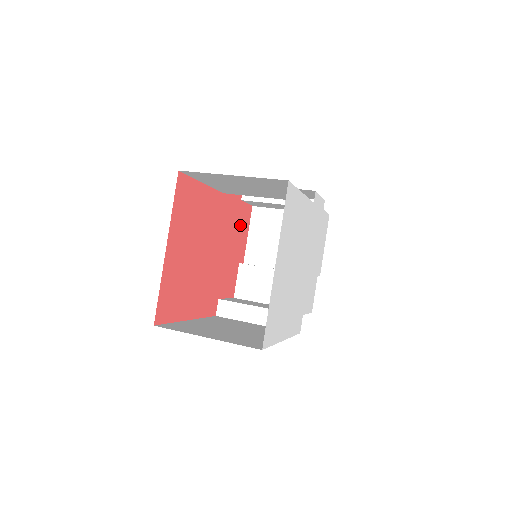
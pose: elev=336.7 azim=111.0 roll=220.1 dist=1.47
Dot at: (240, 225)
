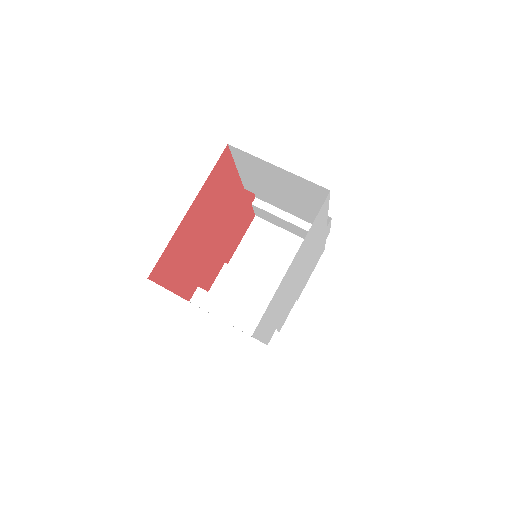
Dot at: (241, 227)
